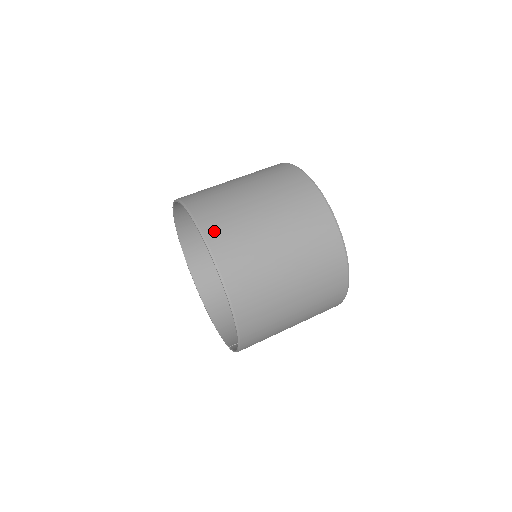
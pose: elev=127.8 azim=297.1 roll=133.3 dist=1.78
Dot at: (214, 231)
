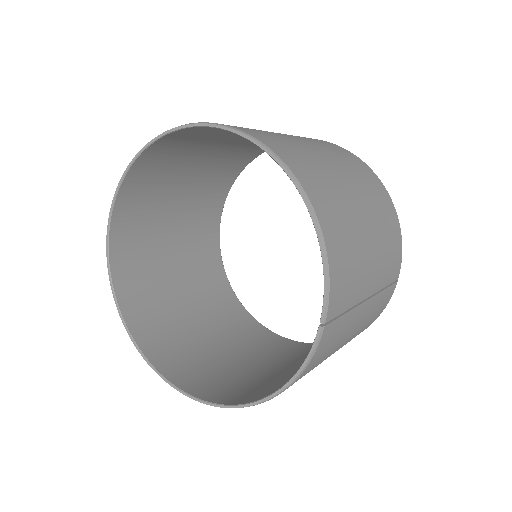
Dot at: occluded
